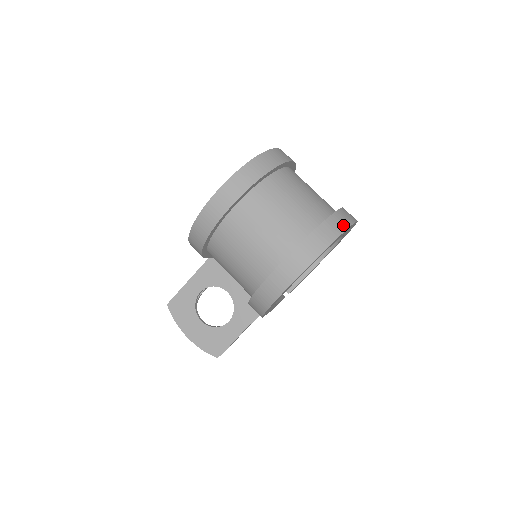
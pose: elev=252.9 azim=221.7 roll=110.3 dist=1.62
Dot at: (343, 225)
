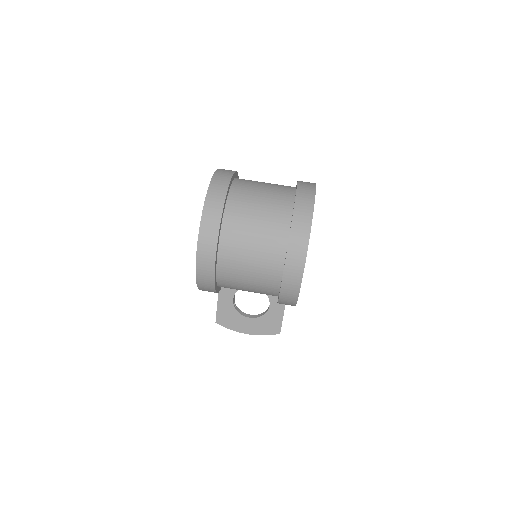
Dot at: (308, 208)
